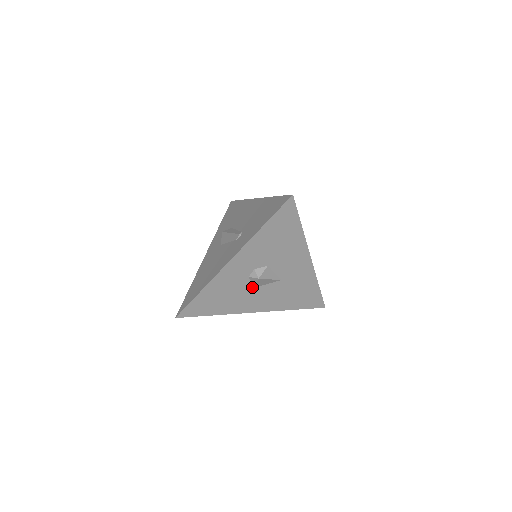
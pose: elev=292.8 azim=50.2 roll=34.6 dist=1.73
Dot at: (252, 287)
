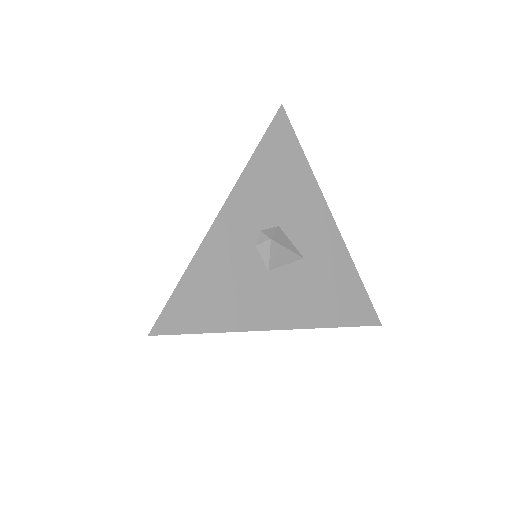
Dot at: (265, 270)
